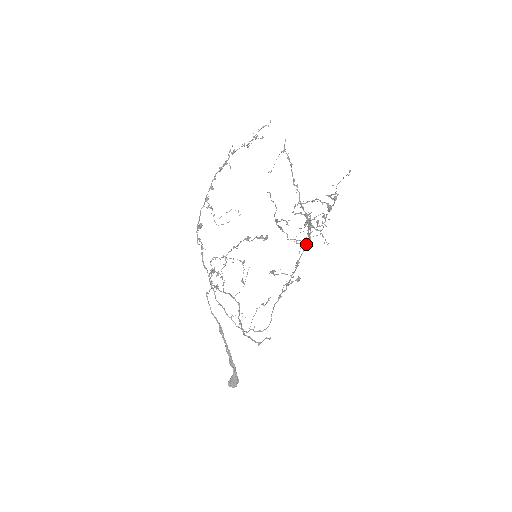
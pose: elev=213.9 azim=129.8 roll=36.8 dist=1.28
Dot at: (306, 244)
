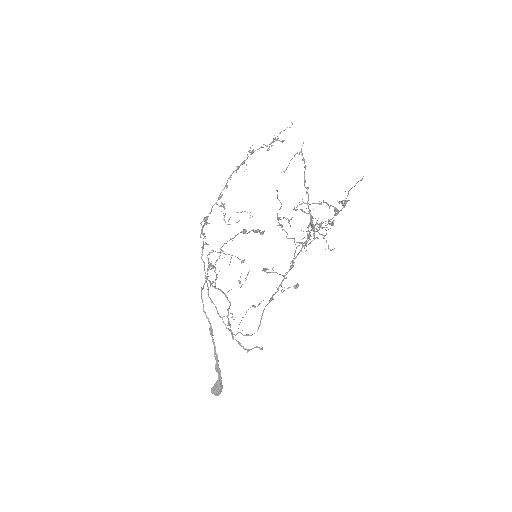
Dot at: (302, 243)
